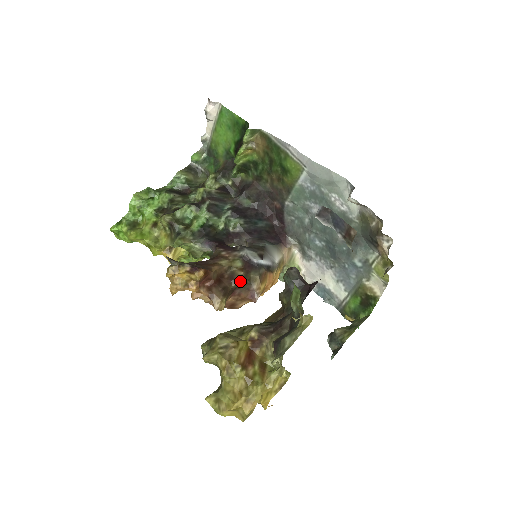
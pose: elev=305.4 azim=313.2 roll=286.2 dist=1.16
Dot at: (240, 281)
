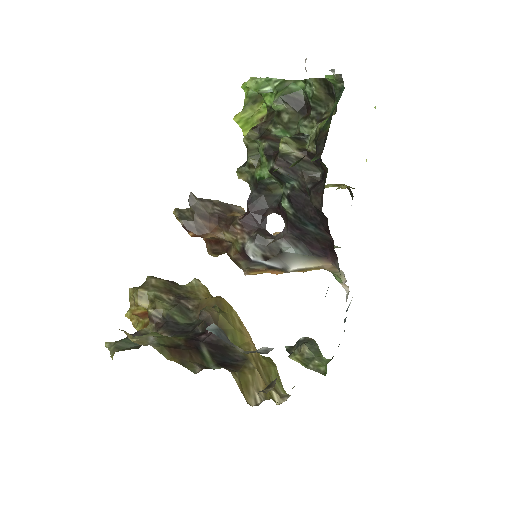
Dot at: (230, 257)
